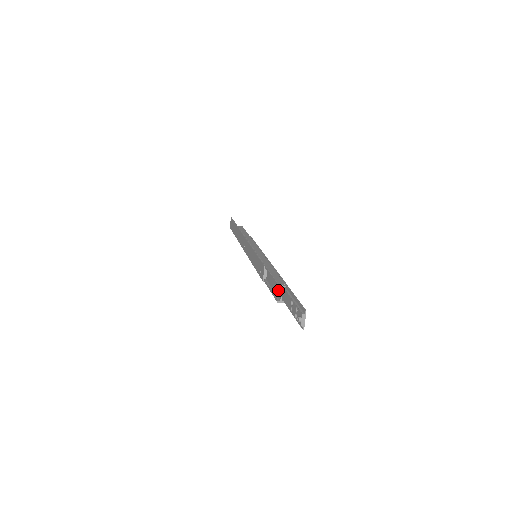
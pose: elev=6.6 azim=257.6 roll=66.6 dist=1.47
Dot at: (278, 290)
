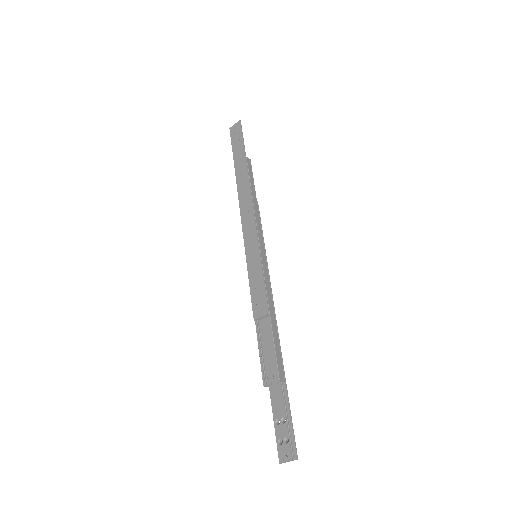
Dot at: (272, 372)
